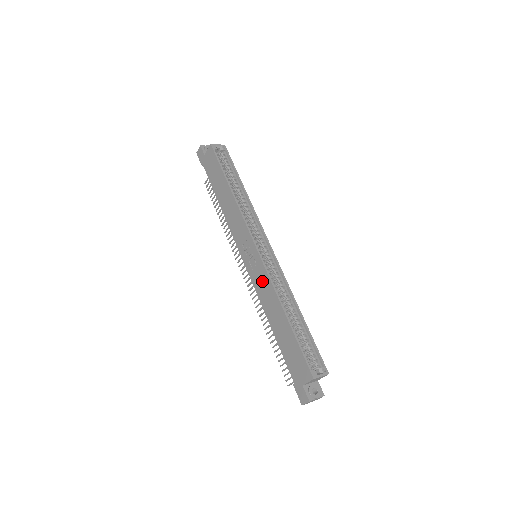
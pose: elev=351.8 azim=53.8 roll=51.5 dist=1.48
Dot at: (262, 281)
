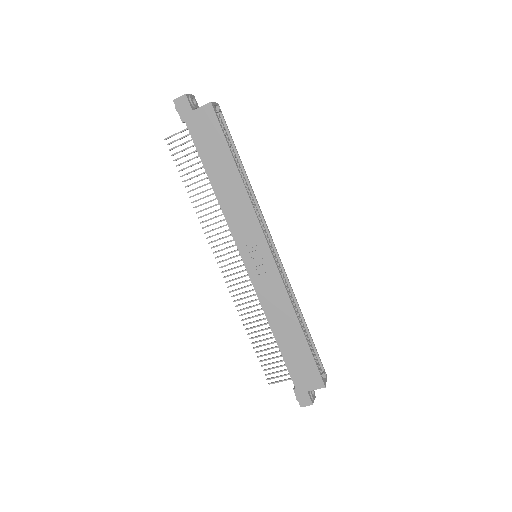
Dot at: (273, 289)
